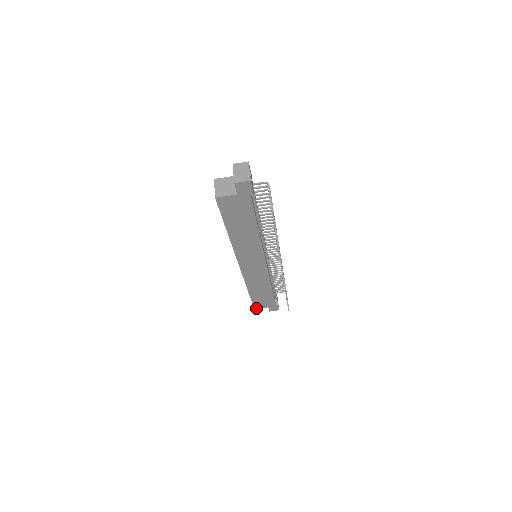
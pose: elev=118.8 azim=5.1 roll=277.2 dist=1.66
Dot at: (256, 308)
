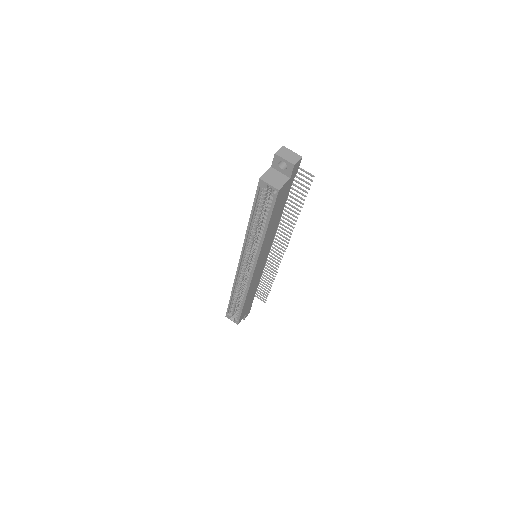
Dot at: occluded
